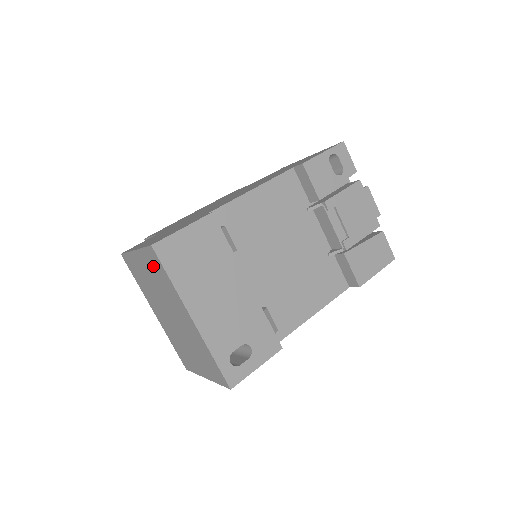
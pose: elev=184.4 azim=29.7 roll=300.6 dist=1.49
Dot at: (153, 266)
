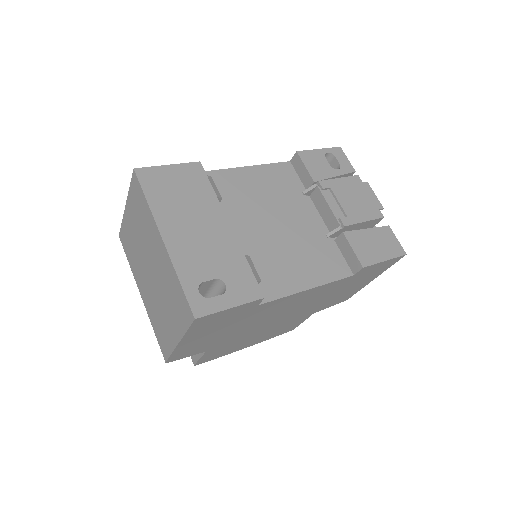
Dot at: (136, 202)
